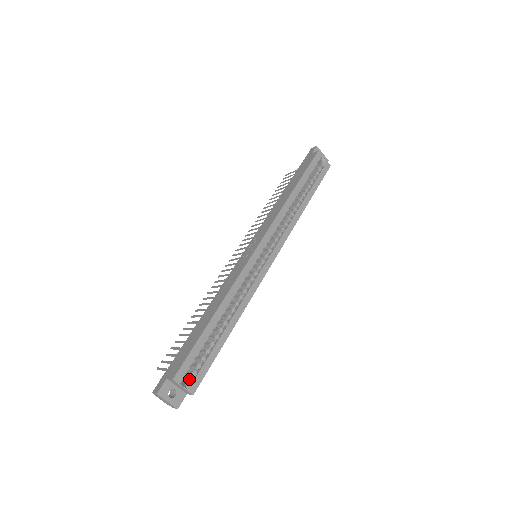
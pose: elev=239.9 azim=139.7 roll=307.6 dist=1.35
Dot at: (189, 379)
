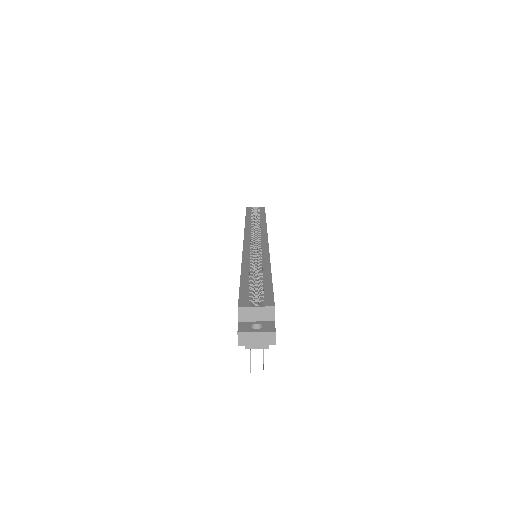
Dot at: (259, 304)
